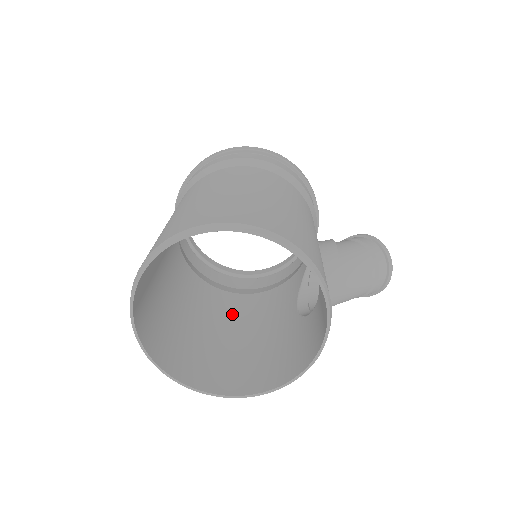
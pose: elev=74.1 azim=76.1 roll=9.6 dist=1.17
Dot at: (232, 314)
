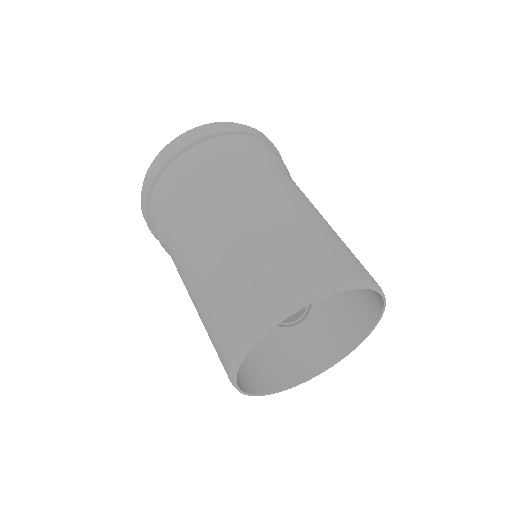
Dot at: occluded
